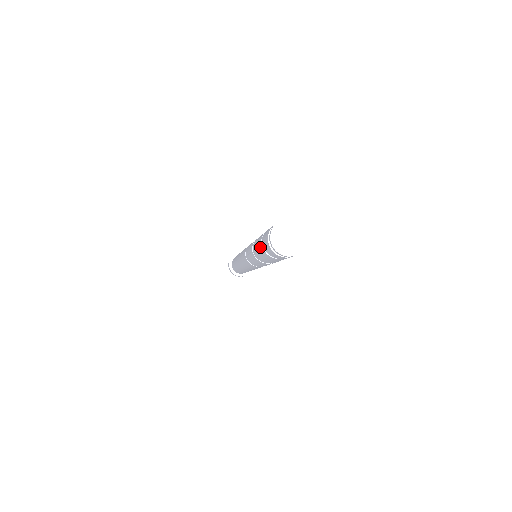
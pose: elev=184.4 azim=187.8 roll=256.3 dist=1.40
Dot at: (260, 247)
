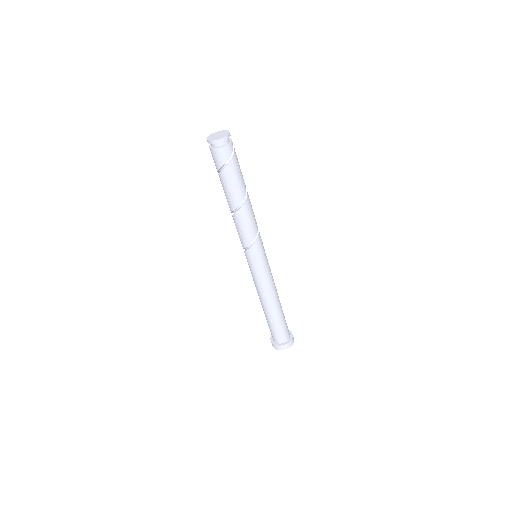
Dot at: (222, 179)
